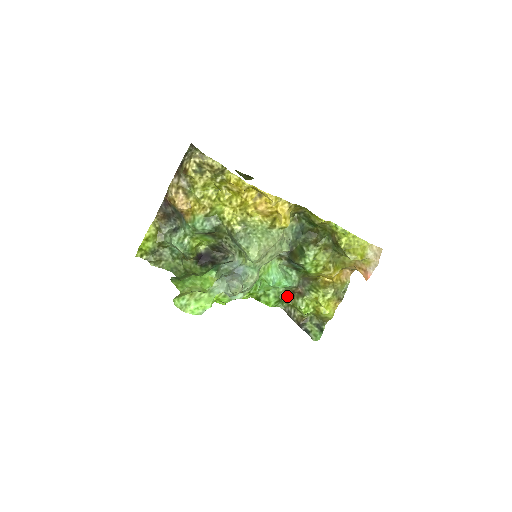
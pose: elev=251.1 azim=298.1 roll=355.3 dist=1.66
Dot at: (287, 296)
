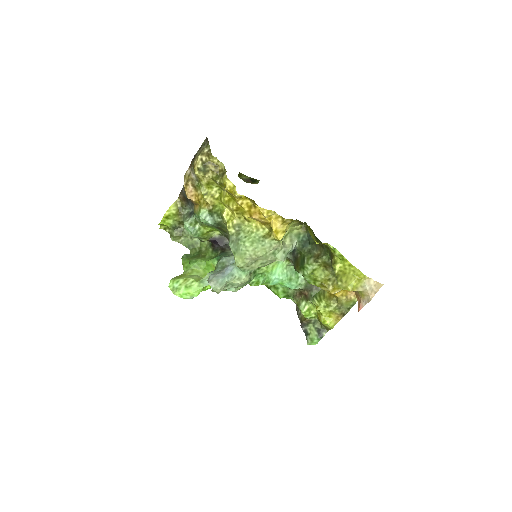
Dot at: (295, 294)
